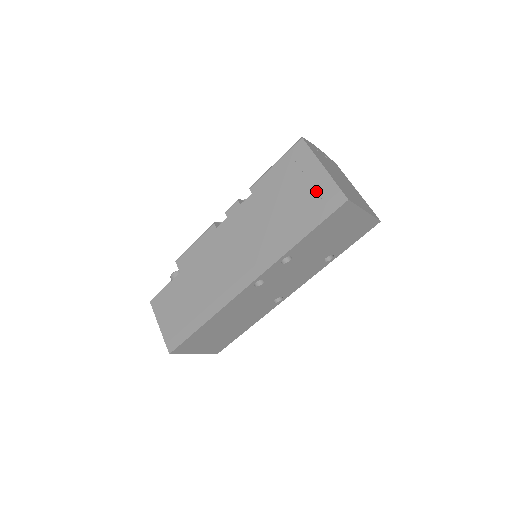
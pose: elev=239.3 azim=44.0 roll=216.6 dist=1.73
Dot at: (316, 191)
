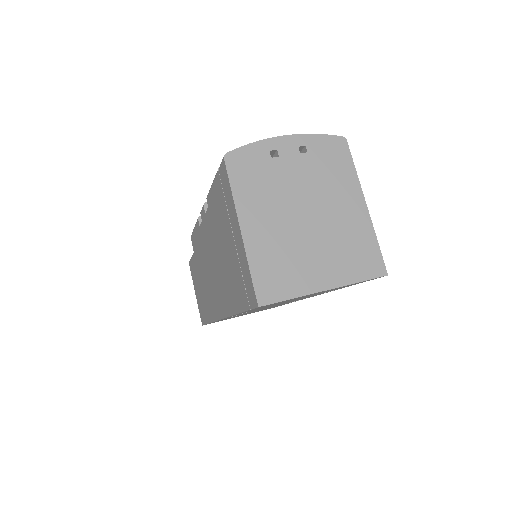
Dot at: (238, 261)
